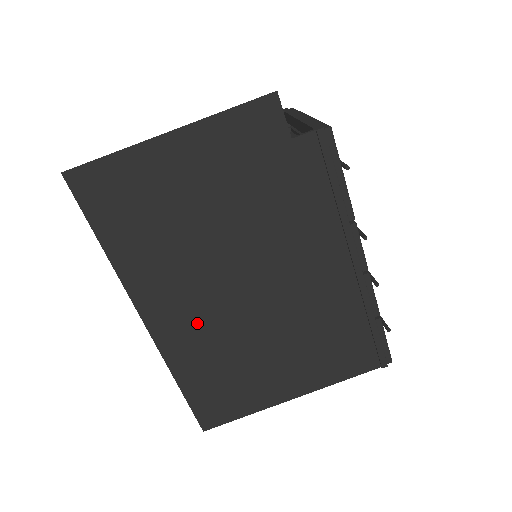
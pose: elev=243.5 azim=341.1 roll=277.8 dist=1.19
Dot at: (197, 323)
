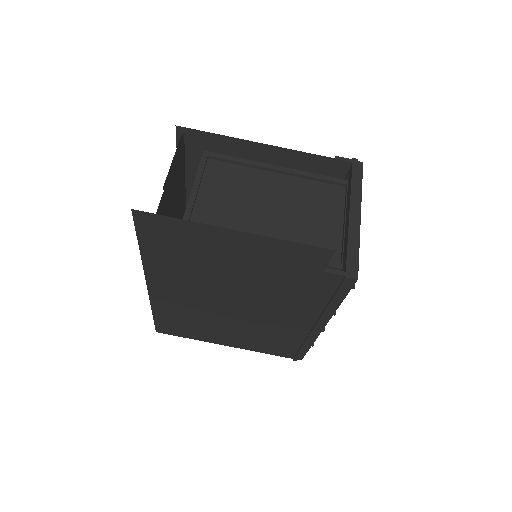
Dot at: (185, 301)
